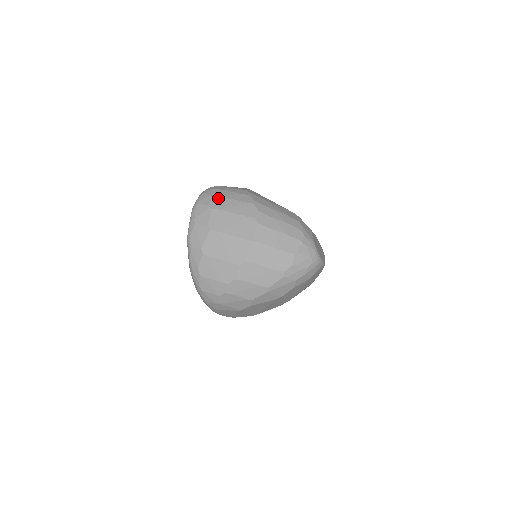
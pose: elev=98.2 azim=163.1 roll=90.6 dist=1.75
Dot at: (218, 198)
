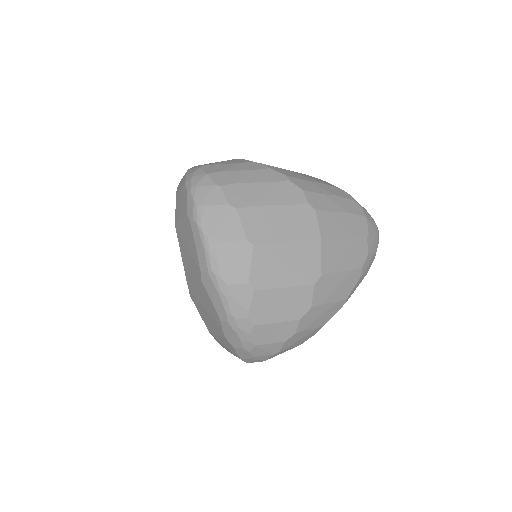
Dot at: (233, 187)
